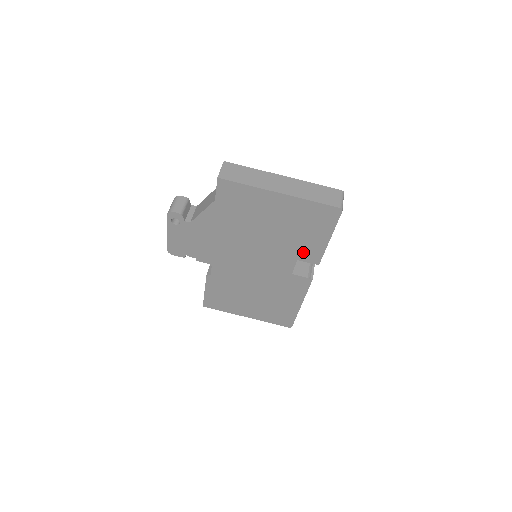
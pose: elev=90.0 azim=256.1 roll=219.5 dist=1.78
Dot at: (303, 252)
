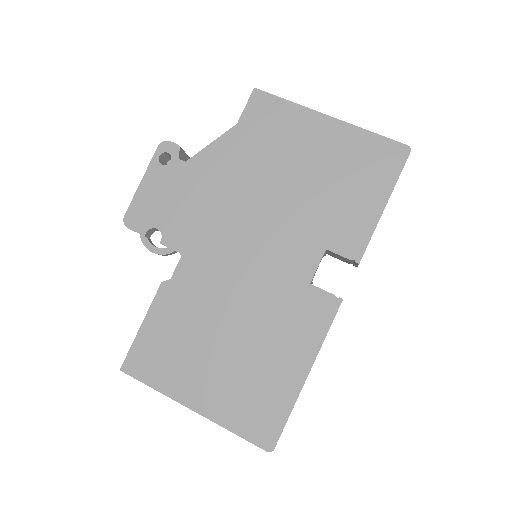
Dot at: (339, 232)
